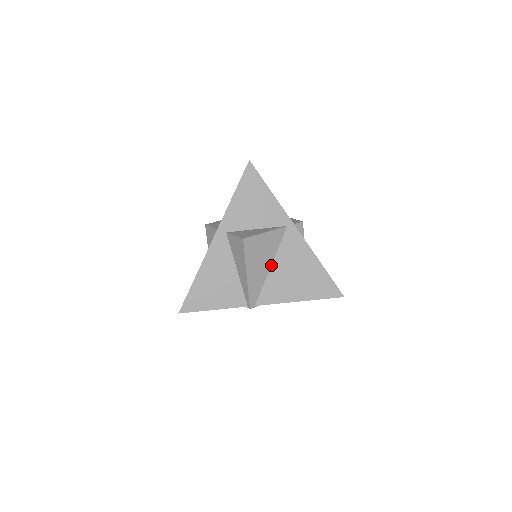
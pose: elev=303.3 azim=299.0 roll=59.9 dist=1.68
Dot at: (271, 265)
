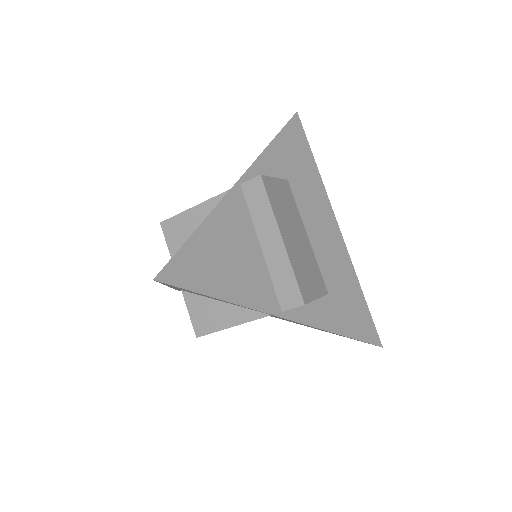
Dot at: occluded
